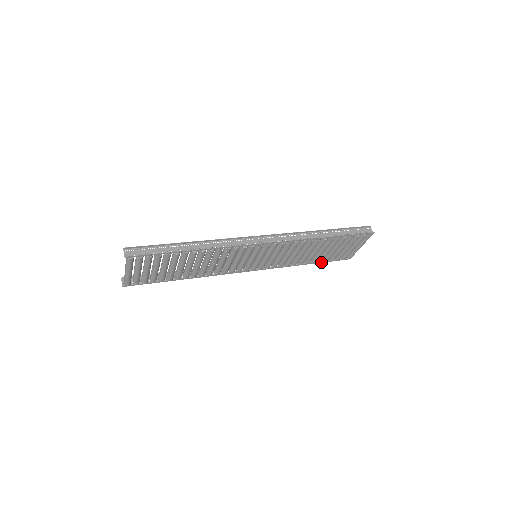
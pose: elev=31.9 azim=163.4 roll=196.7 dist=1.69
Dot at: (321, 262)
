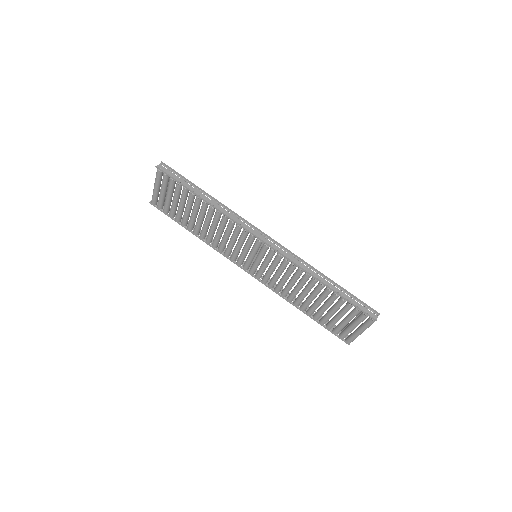
Dot at: (317, 321)
